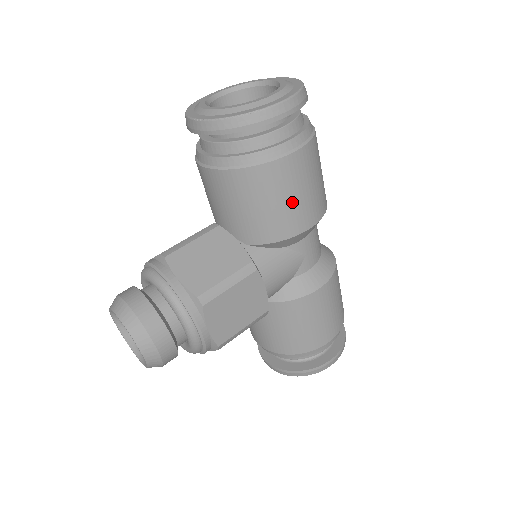
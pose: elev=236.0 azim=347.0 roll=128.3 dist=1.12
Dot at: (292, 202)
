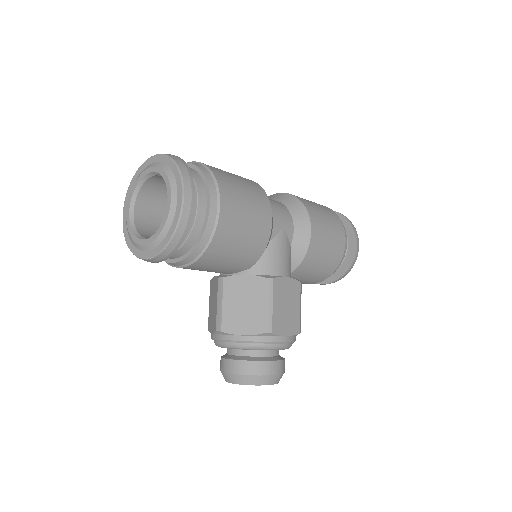
Dot at: (249, 227)
